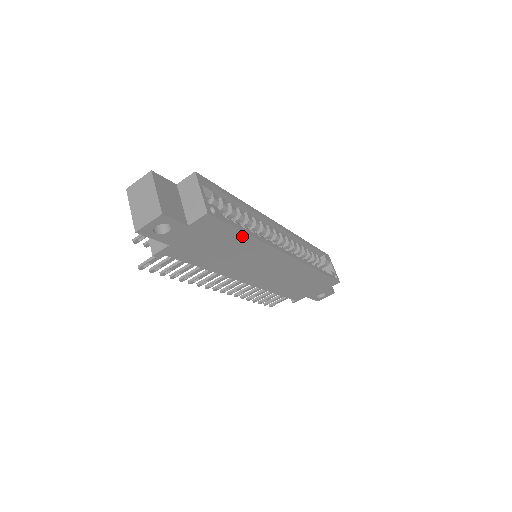
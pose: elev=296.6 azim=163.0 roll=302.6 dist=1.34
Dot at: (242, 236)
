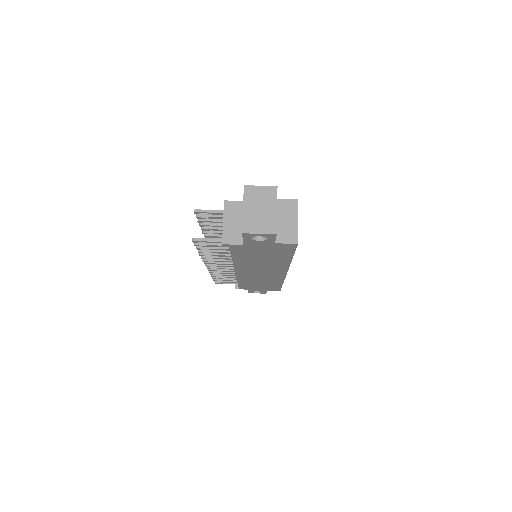
Dot at: (288, 258)
